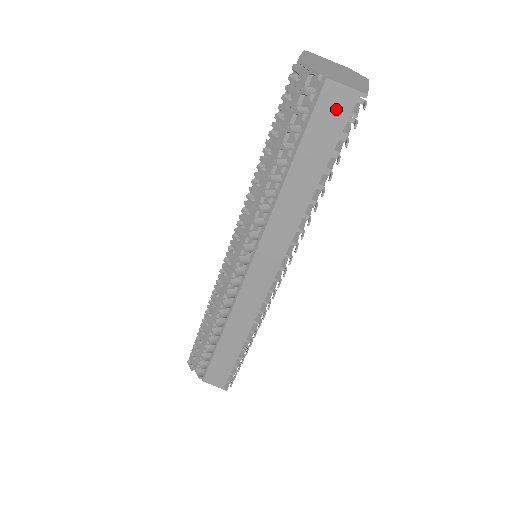
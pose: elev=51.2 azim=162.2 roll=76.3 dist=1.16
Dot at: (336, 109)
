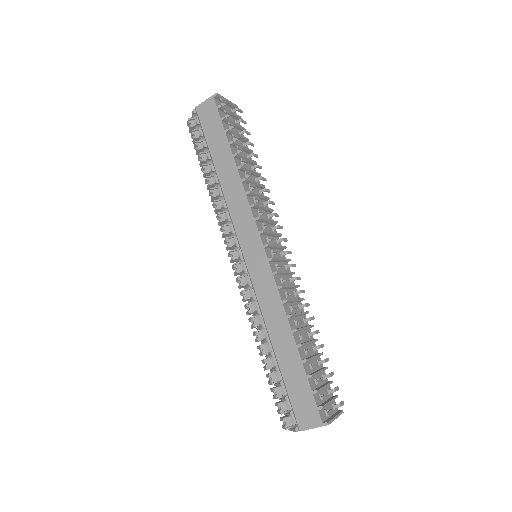
Dot at: (210, 114)
